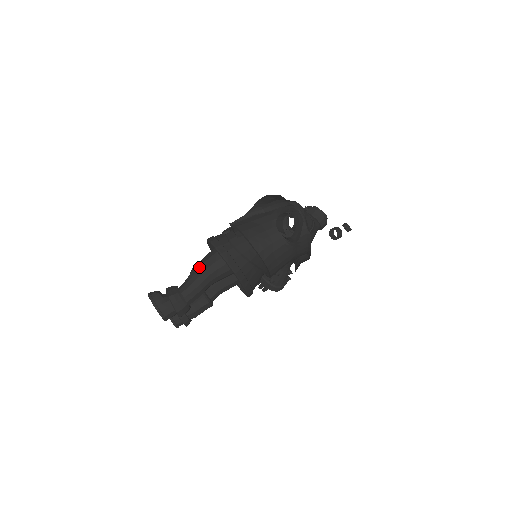
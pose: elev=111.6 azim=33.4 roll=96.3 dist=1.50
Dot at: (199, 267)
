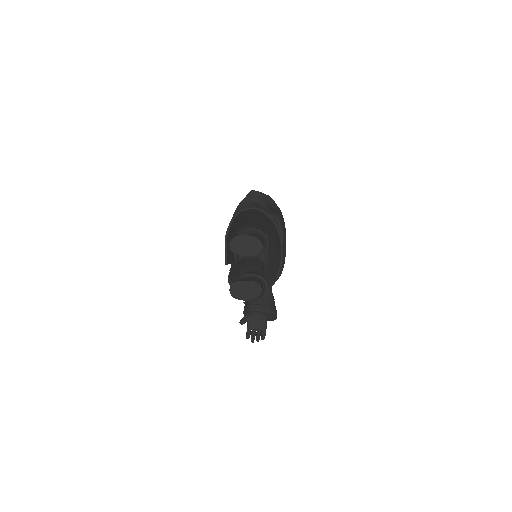
Dot at: (245, 227)
